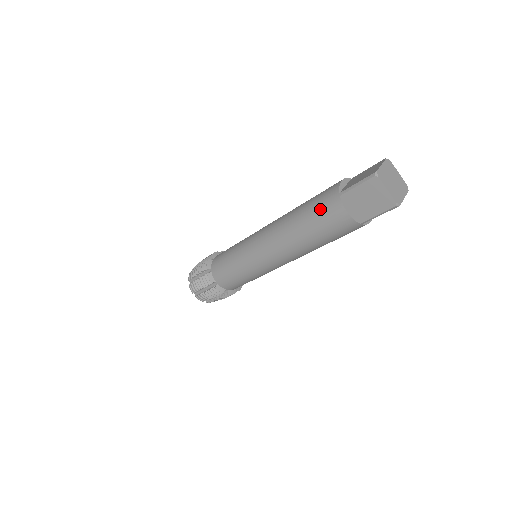
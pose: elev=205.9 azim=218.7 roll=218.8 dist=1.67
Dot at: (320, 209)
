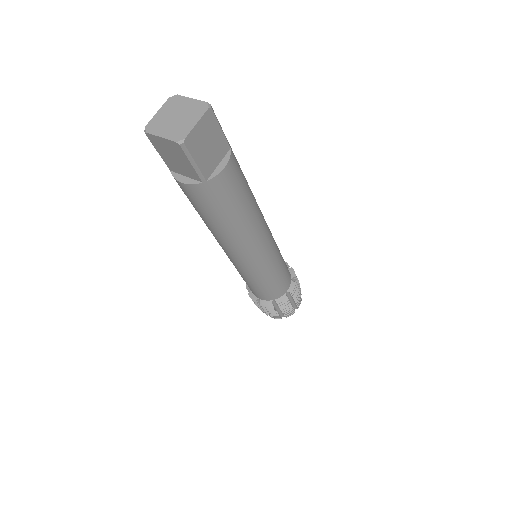
Dot at: occluded
